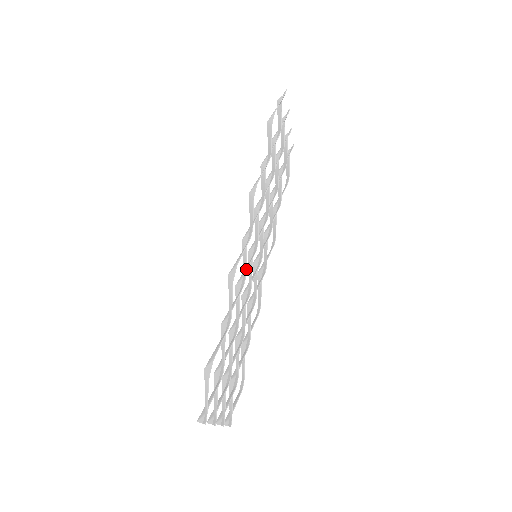
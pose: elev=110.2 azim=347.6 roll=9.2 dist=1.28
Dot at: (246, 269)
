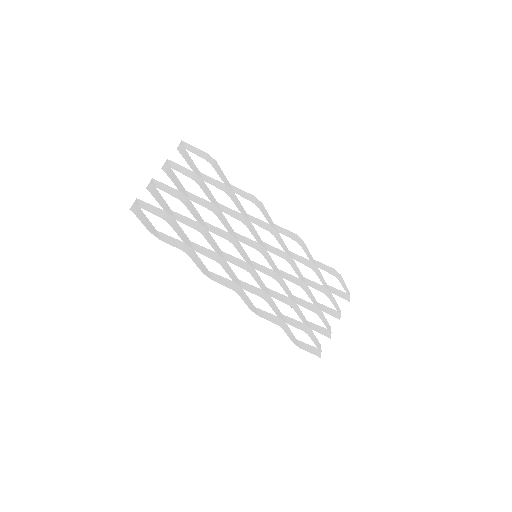
Dot at: (259, 285)
